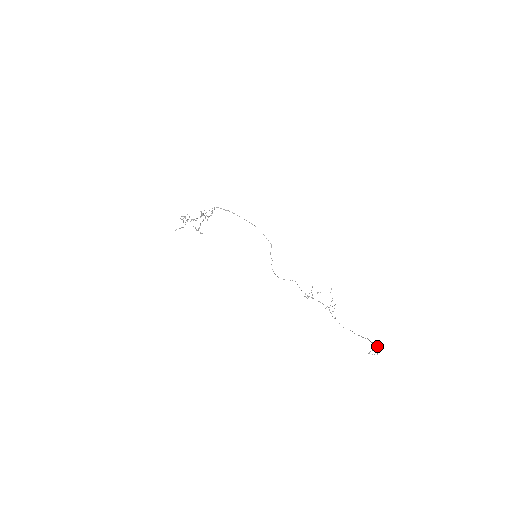
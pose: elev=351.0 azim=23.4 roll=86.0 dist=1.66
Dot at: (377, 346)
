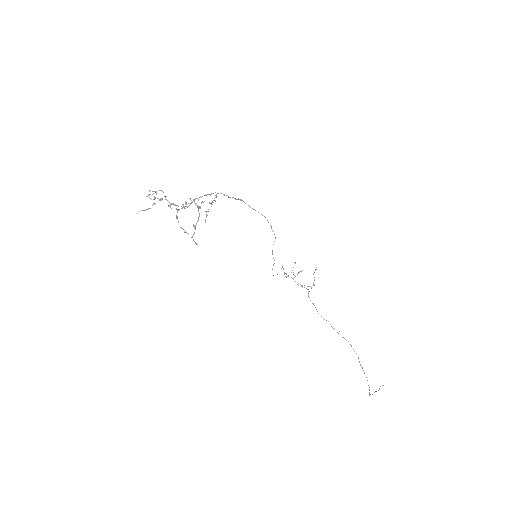
Dot at: occluded
